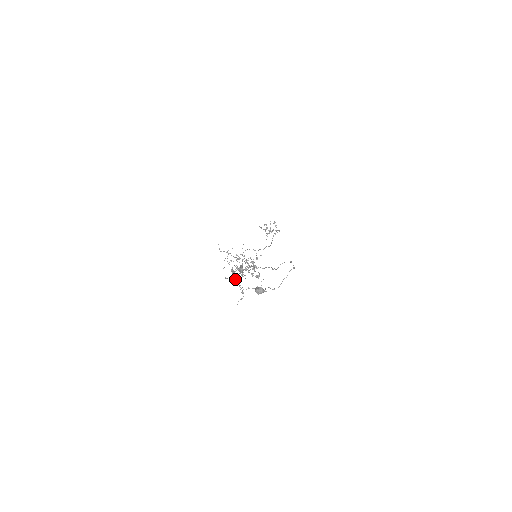
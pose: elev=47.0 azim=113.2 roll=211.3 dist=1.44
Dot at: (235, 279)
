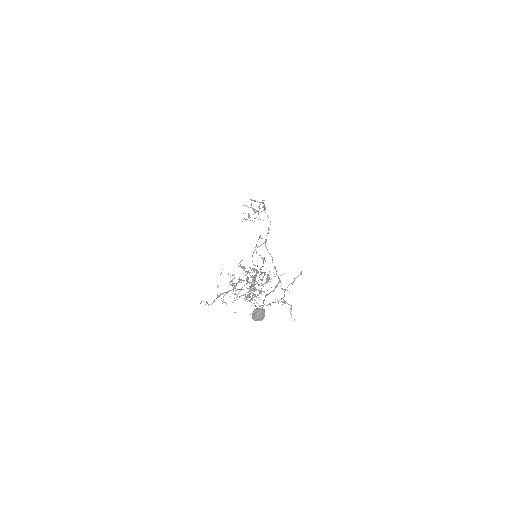
Dot at: occluded
